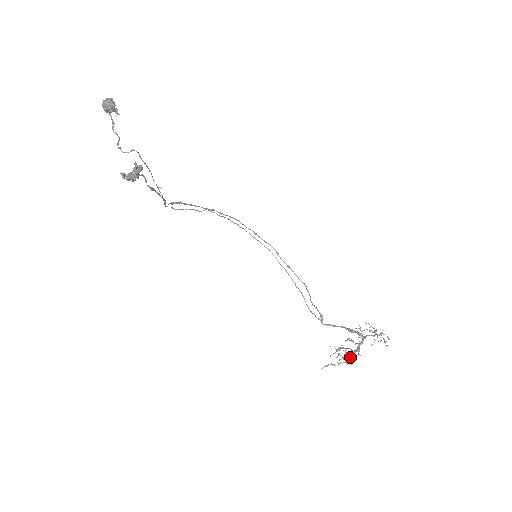
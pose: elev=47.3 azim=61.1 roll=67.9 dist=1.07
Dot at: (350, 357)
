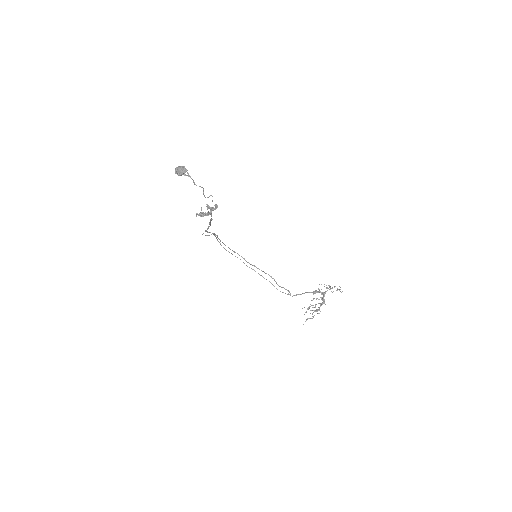
Dot at: occluded
